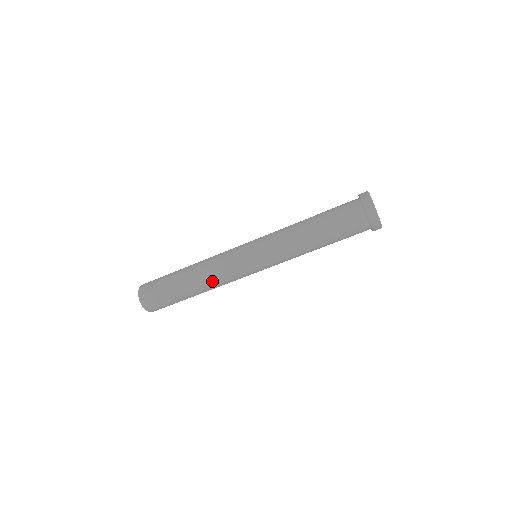
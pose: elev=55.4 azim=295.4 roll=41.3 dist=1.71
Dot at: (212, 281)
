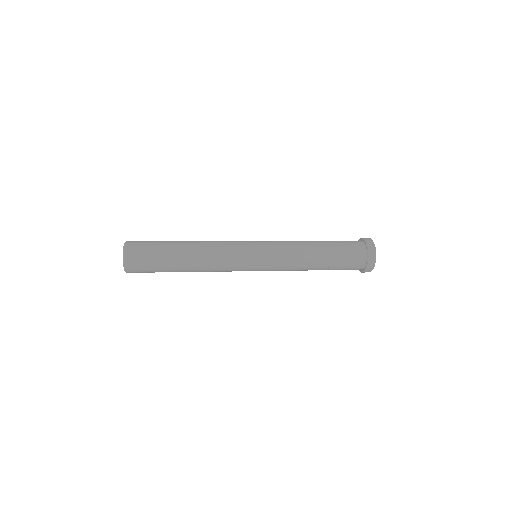
Dot at: occluded
